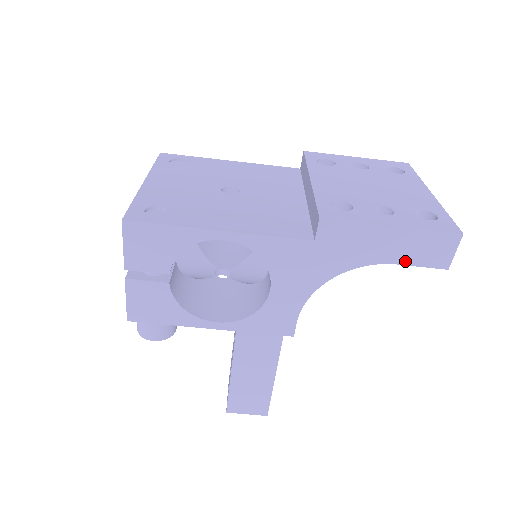
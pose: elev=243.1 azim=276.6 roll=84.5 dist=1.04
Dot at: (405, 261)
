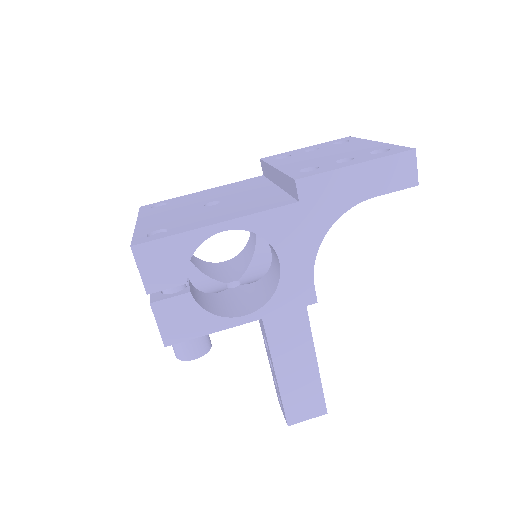
Dot at: (380, 191)
